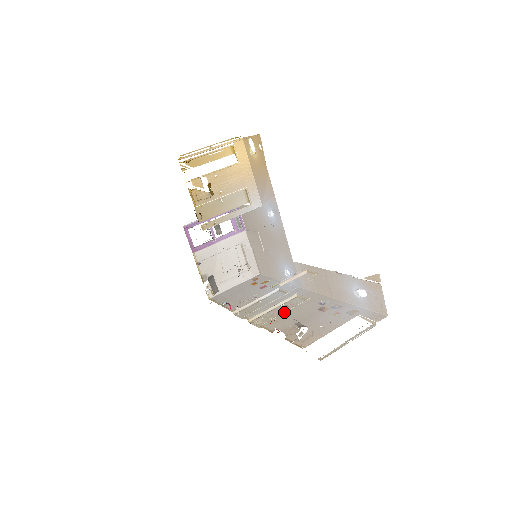
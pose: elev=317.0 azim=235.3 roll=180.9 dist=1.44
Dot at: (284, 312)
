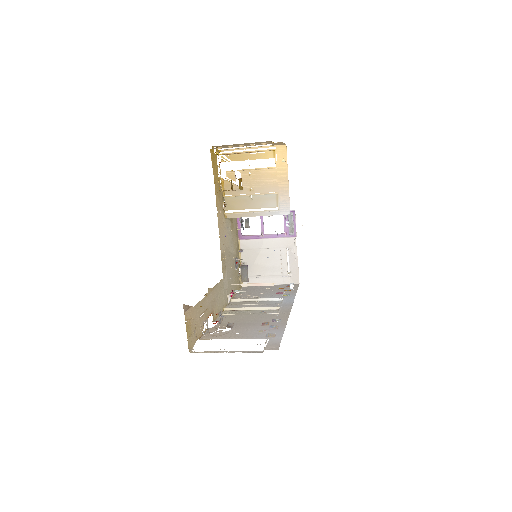
Dot at: (246, 314)
